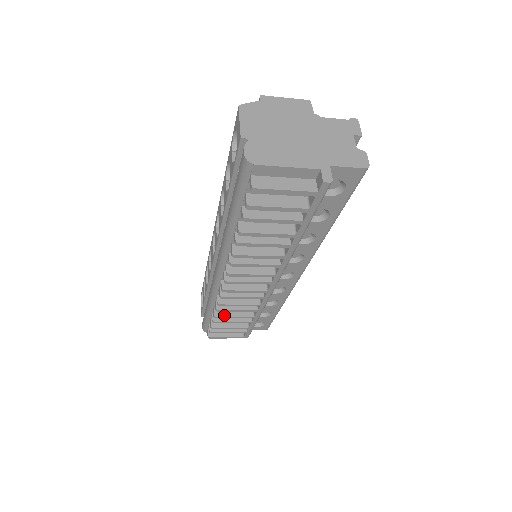
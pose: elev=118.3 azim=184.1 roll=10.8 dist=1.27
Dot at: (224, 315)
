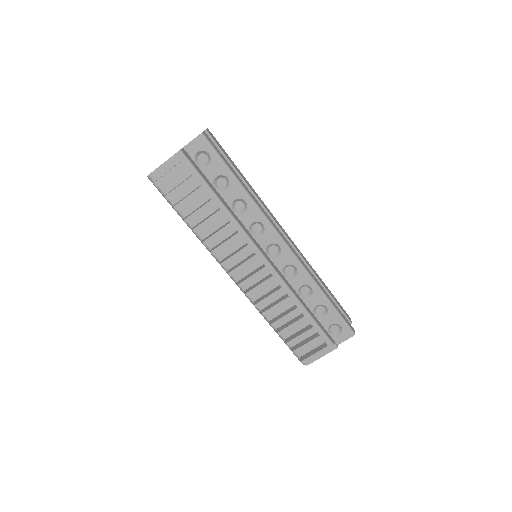
Dot at: (276, 320)
